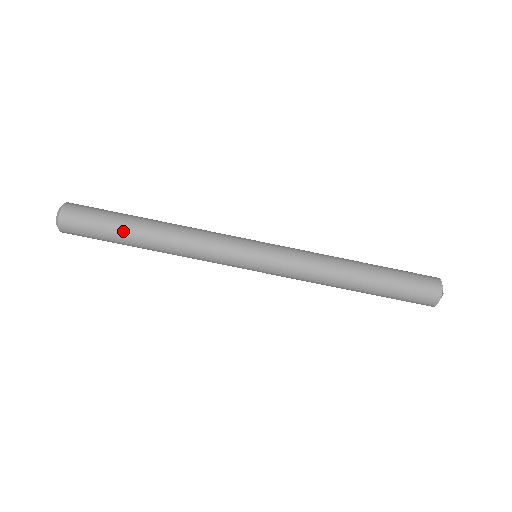
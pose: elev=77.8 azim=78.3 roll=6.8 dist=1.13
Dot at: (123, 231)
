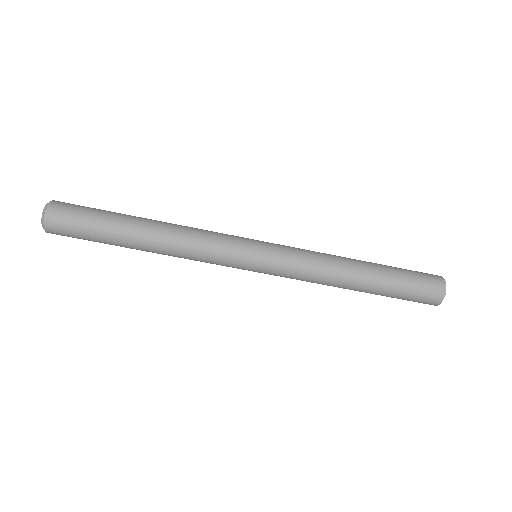
Dot at: (115, 234)
